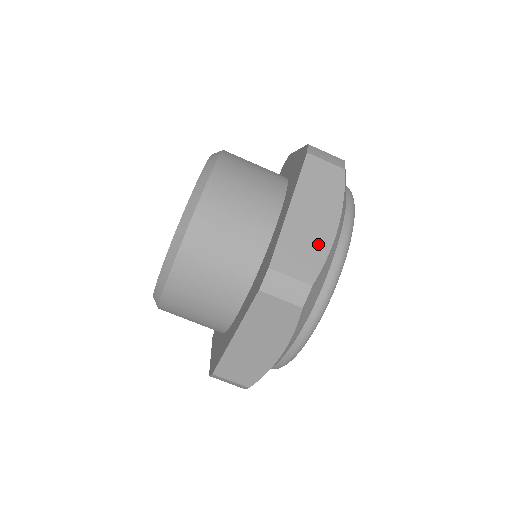
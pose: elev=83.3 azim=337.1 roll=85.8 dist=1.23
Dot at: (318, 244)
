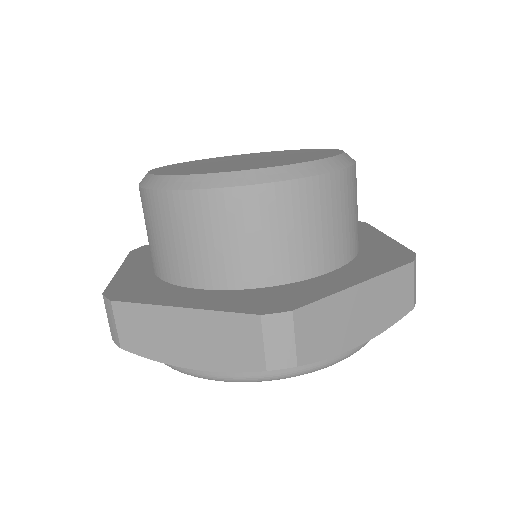
Dot at: (338, 339)
